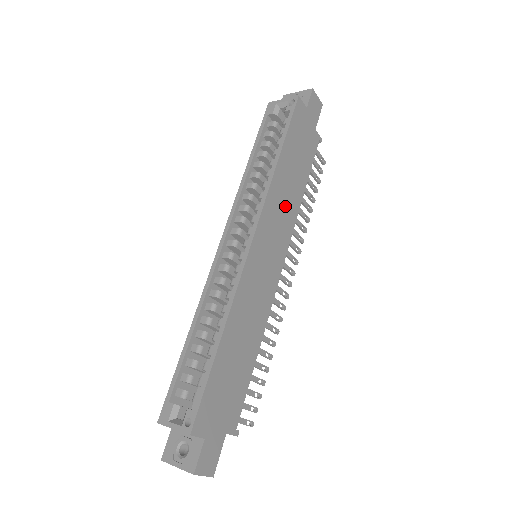
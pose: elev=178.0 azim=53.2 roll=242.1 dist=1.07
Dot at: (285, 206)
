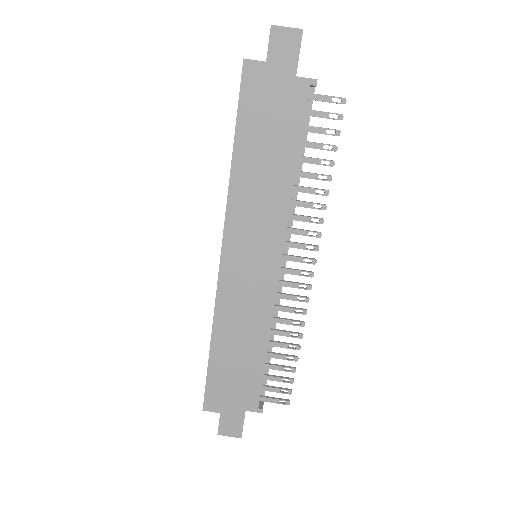
Dot at: (263, 202)
